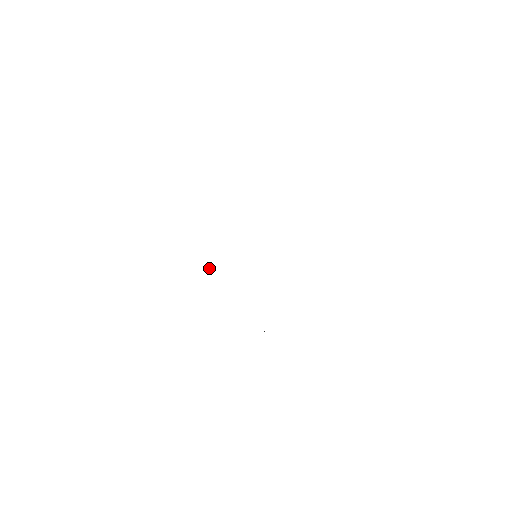
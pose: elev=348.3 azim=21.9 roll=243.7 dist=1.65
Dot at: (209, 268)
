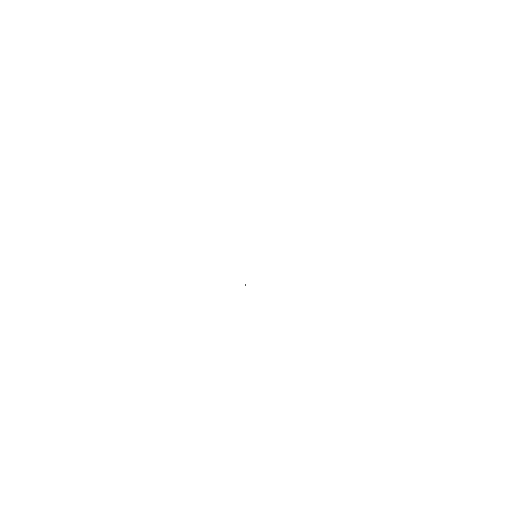
Dot at: occluded
